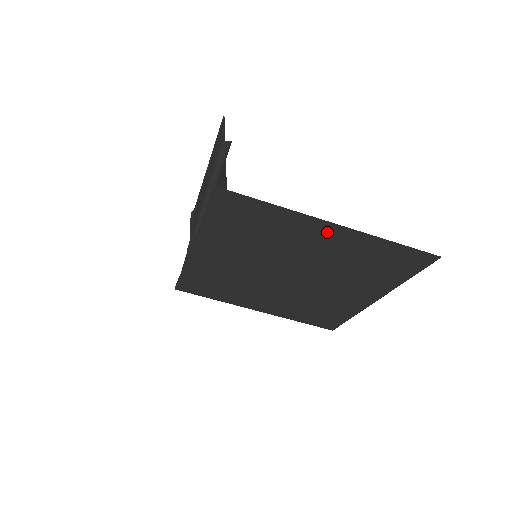
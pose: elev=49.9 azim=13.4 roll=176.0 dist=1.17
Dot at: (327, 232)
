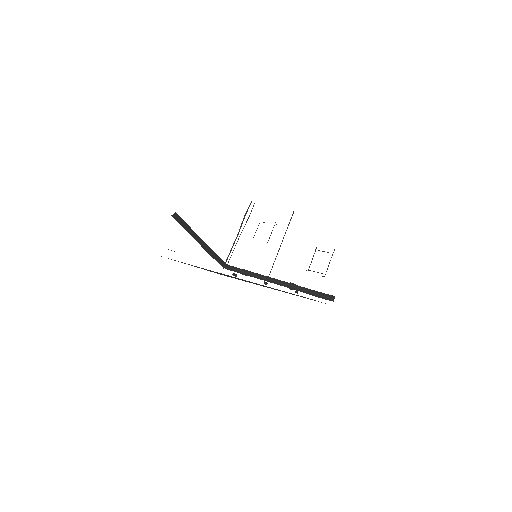
Dot at: occluded
